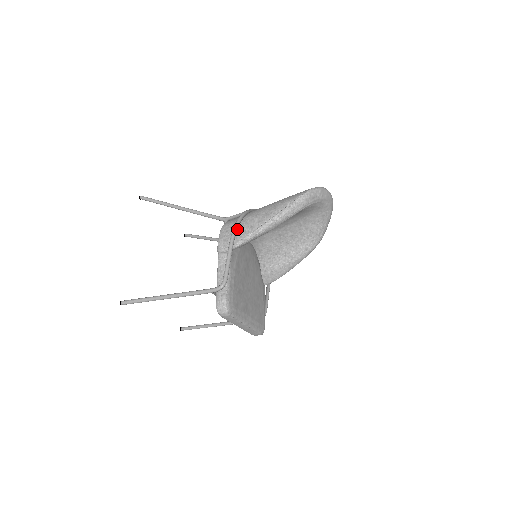
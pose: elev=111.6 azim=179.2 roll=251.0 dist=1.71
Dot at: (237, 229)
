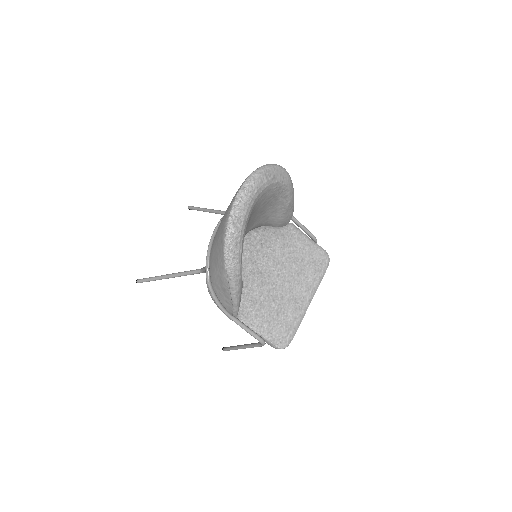
Dot at: (220, 304)
